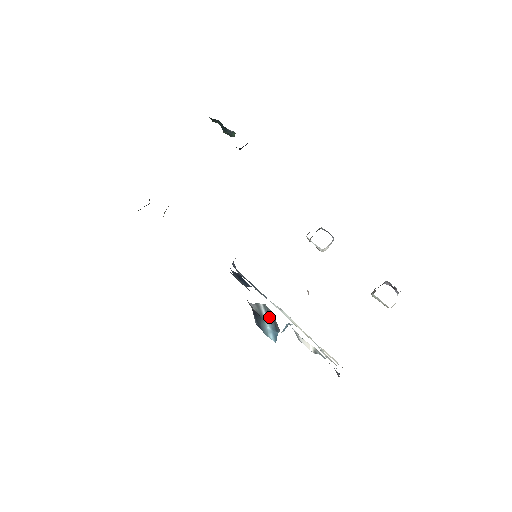
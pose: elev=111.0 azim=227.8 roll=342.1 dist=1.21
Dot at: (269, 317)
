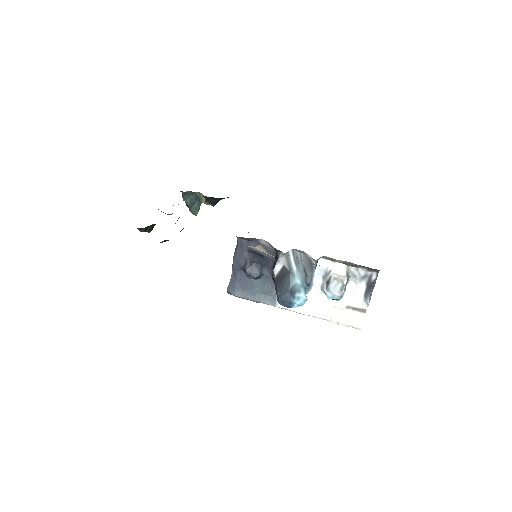
Dot at: (298, 266)
